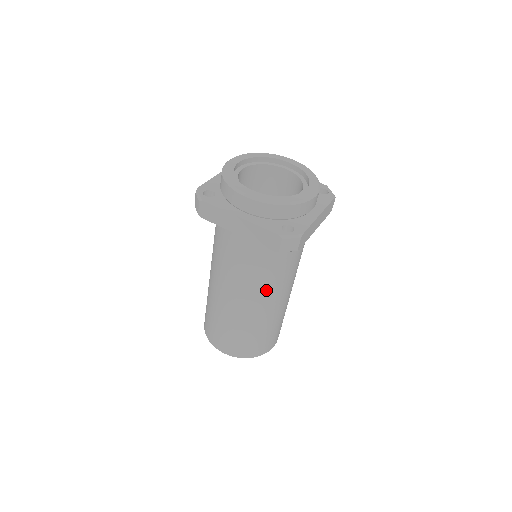
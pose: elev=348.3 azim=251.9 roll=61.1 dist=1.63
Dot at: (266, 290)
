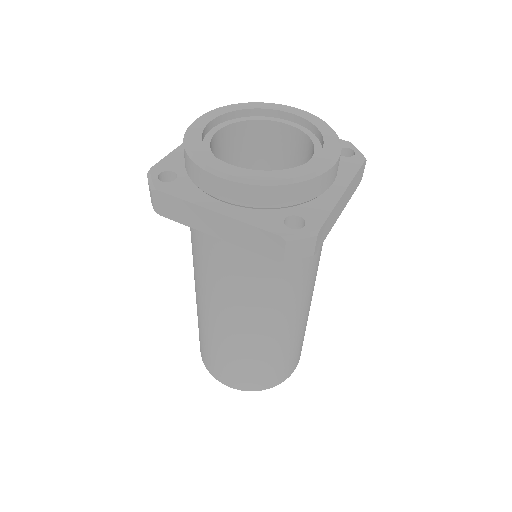
Dot at: (273, 308)
